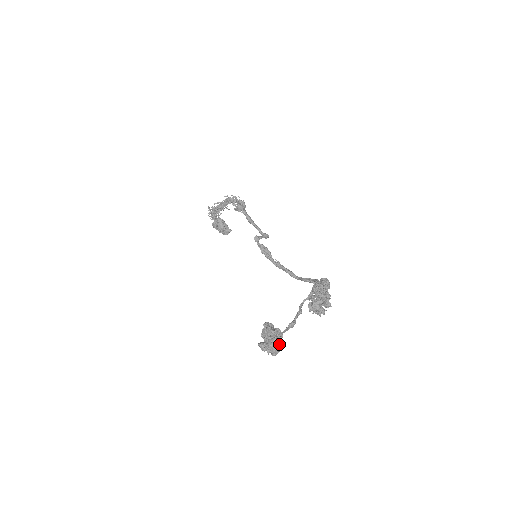
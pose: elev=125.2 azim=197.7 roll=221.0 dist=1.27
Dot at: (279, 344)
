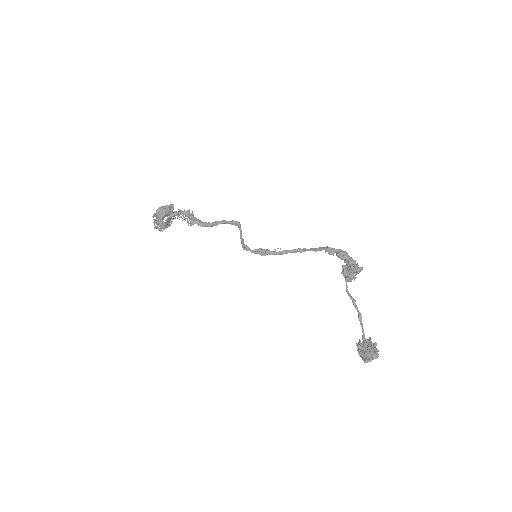
Dot at: (377, 352)
